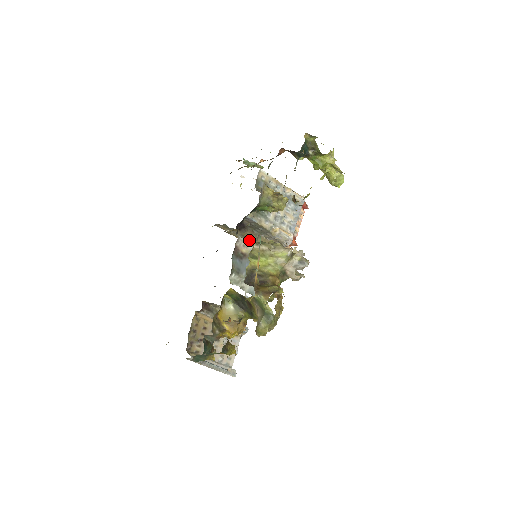
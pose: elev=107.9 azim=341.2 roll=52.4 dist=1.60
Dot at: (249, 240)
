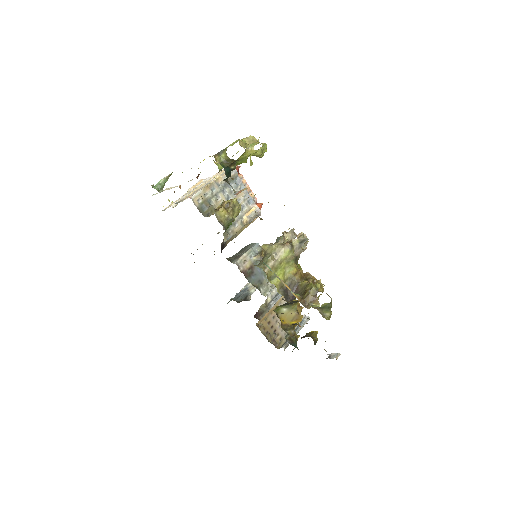
Dot at: occluded
